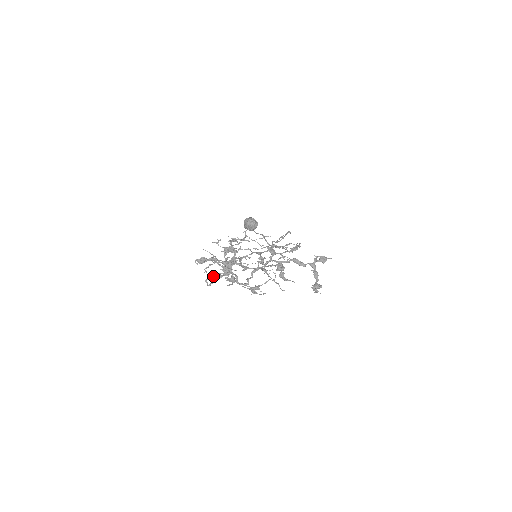
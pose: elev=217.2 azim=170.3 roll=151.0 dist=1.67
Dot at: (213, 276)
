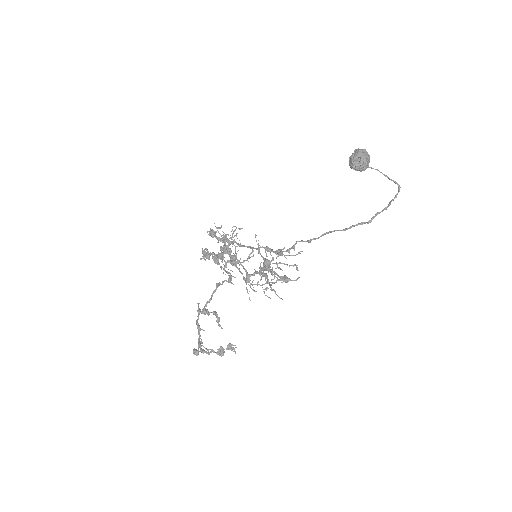
Dot at: occluded
